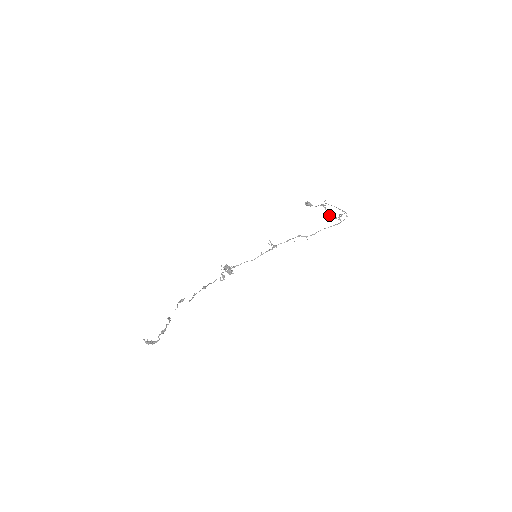
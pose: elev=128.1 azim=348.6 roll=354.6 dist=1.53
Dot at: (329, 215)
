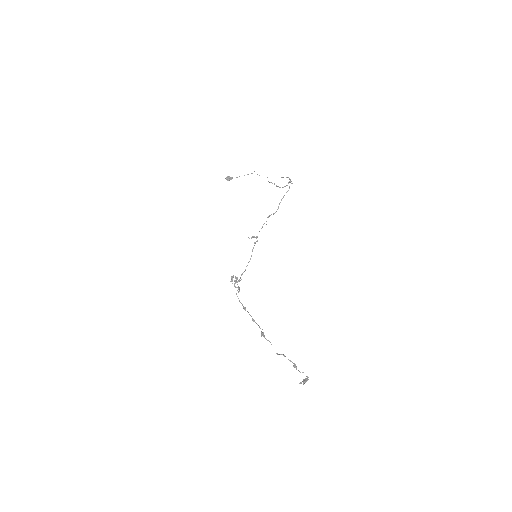
Dot at: (279, 187)
